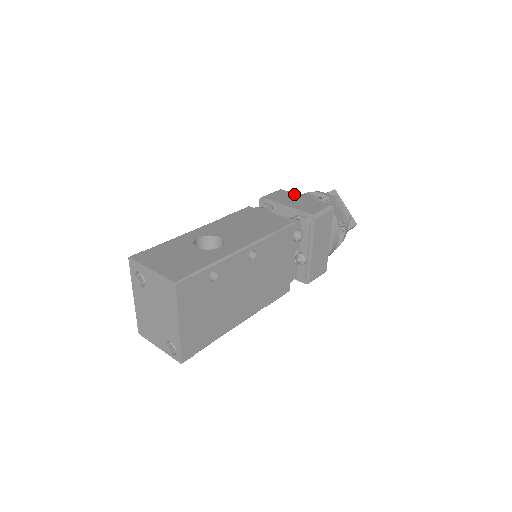
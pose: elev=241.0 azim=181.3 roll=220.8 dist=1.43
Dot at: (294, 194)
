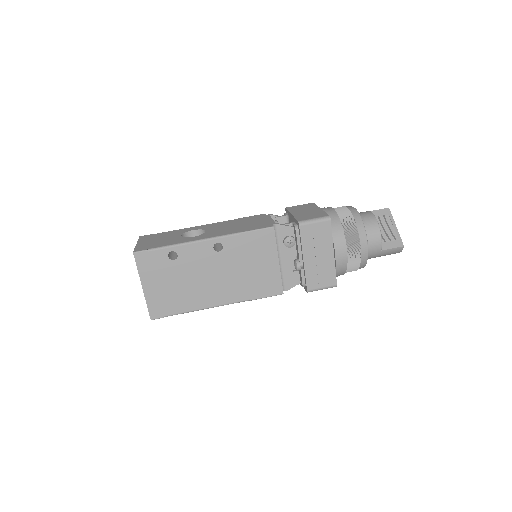
Dot at: (315, 206)
